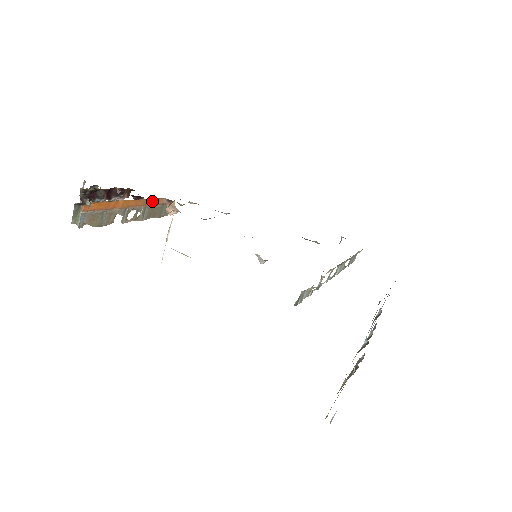
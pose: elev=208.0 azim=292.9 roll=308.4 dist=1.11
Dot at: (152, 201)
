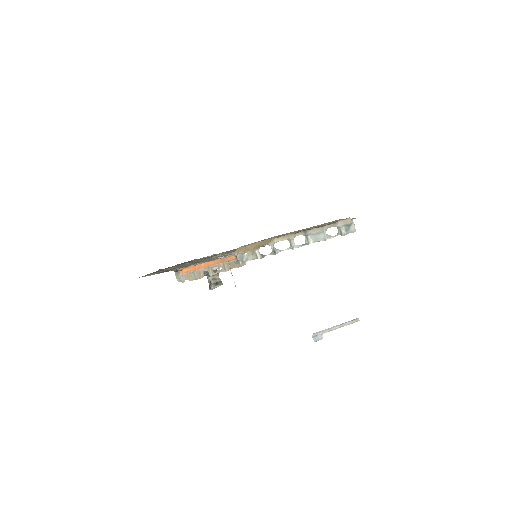
Dot at: (226, 259)
